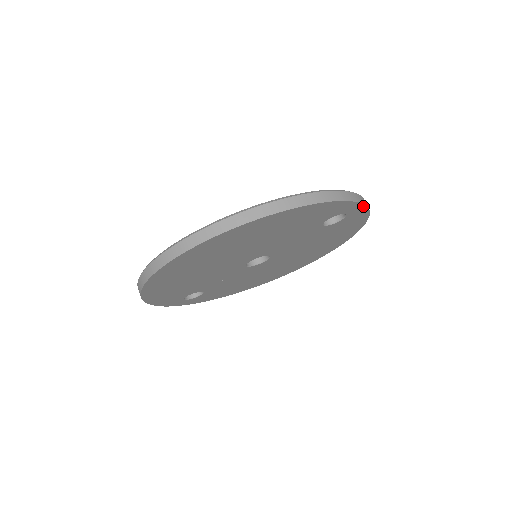
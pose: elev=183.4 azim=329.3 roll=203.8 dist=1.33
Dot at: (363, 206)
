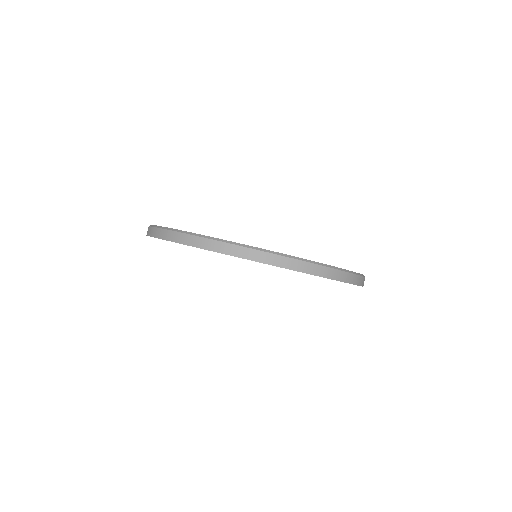
Dot at: occluded
